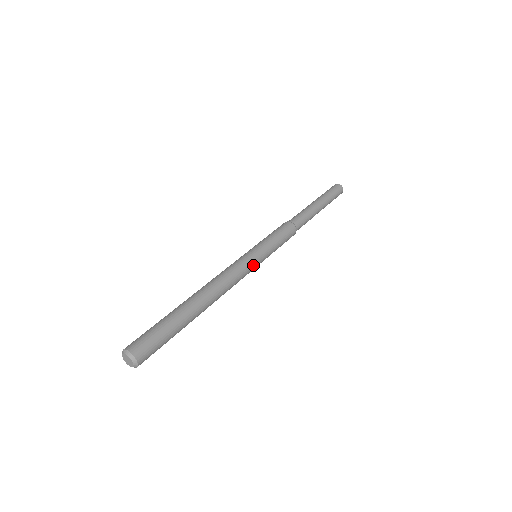
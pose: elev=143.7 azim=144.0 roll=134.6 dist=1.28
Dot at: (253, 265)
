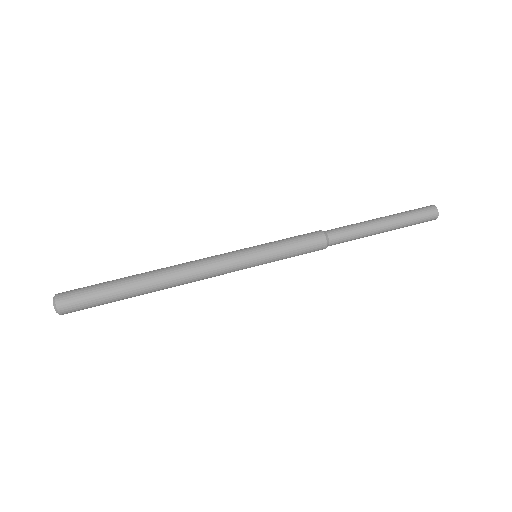
Dot at: (241, 266)
